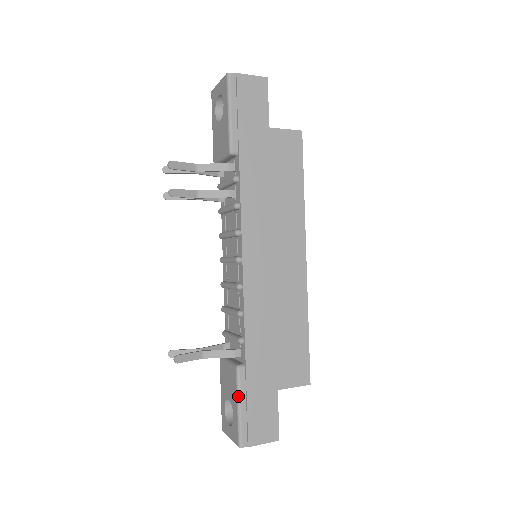
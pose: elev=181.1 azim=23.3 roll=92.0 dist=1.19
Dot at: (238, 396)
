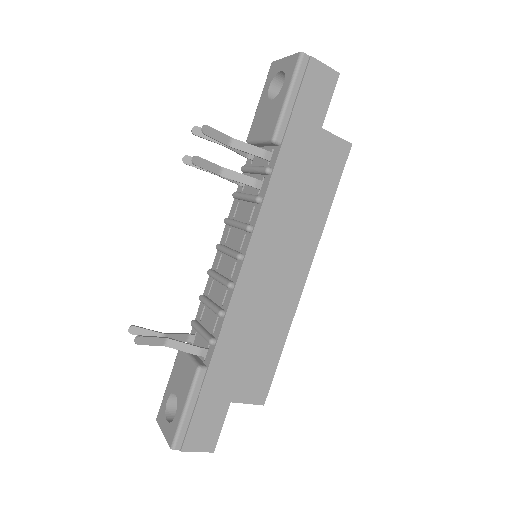
Dot at: (189, 397)
